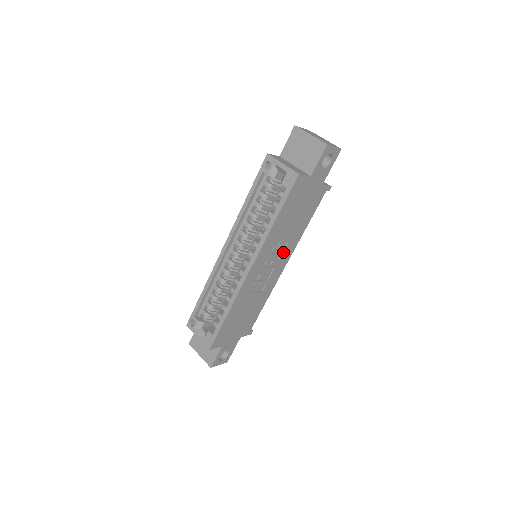
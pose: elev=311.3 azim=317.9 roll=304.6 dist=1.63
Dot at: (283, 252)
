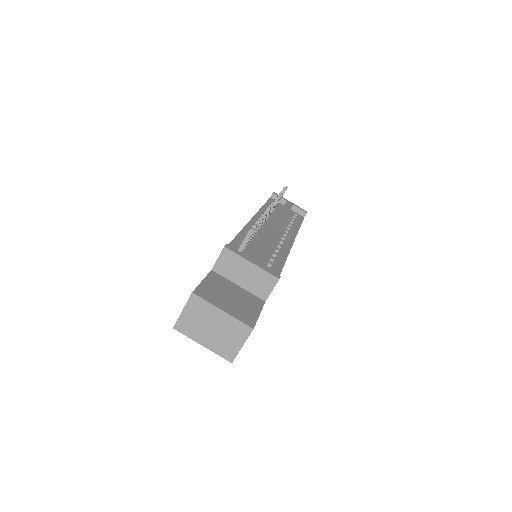
Dot at: occluded
